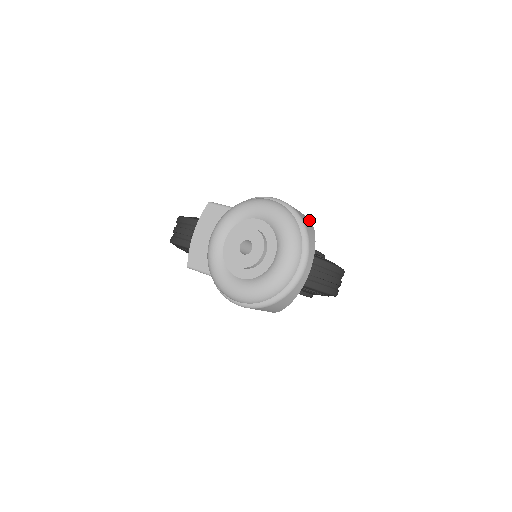
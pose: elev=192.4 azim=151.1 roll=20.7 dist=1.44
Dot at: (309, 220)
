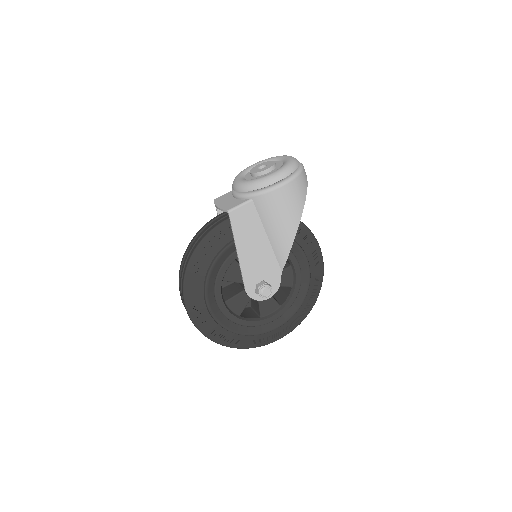
Dot at: occluded
